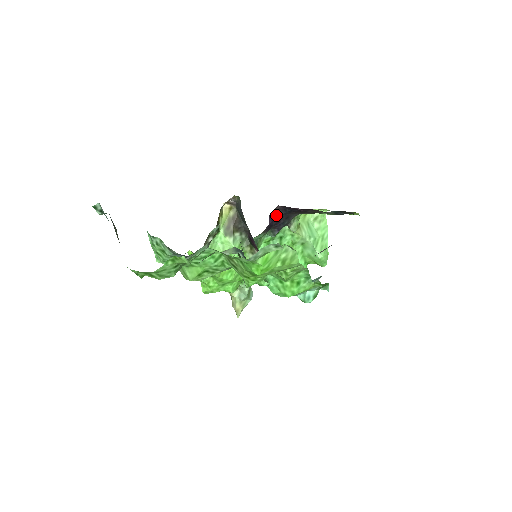
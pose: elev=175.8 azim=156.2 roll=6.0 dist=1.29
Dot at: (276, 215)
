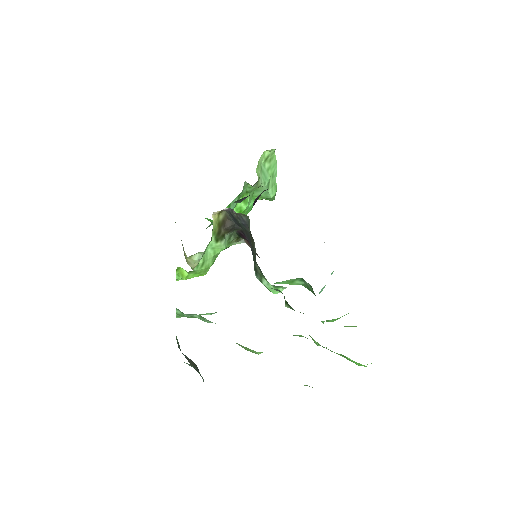
Dot at: (258, 196)
